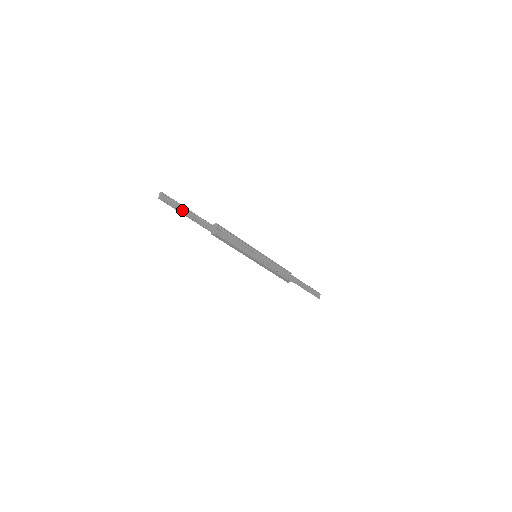
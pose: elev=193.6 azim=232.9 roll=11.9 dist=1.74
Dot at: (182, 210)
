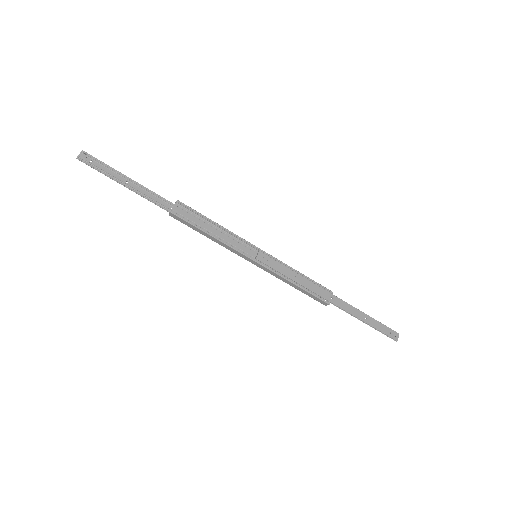
Dot at: (117, 177)
